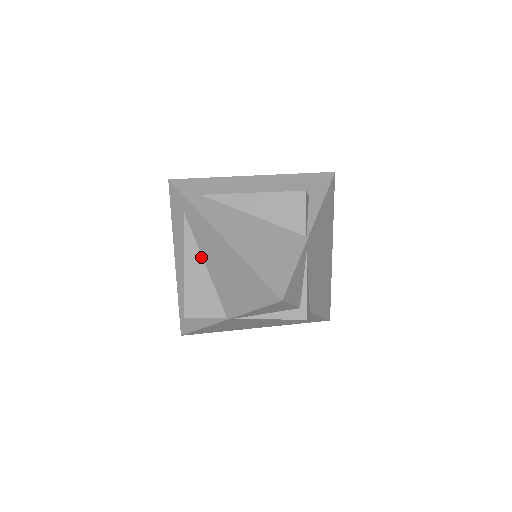
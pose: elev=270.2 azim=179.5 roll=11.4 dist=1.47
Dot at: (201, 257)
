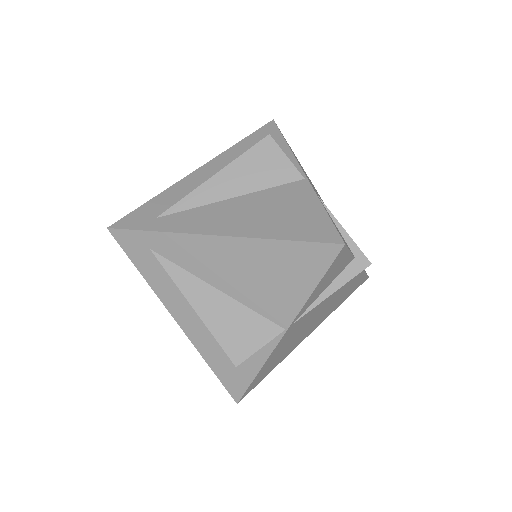
Dot at: (206, 284)
